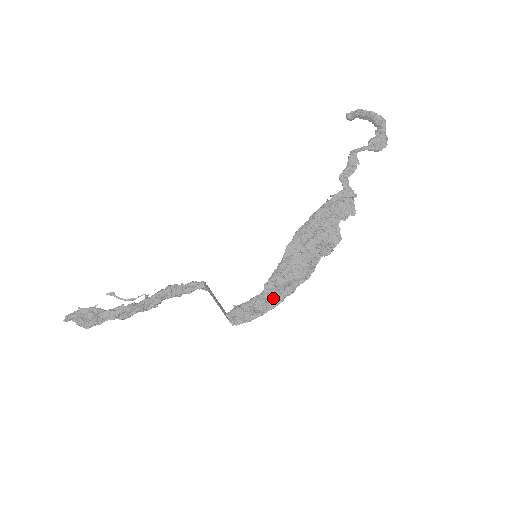
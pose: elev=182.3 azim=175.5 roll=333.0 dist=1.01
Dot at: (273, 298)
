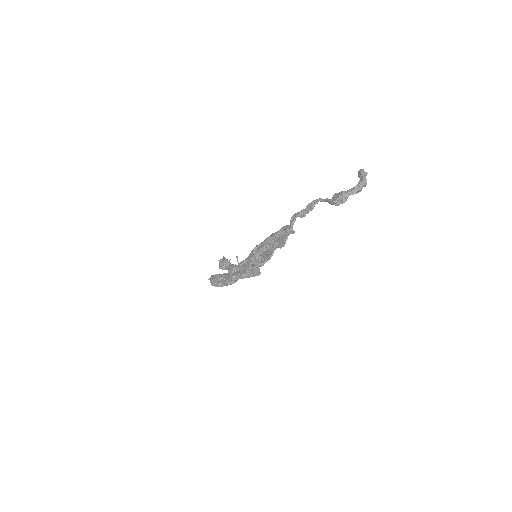
Dot at: (226, 278)
